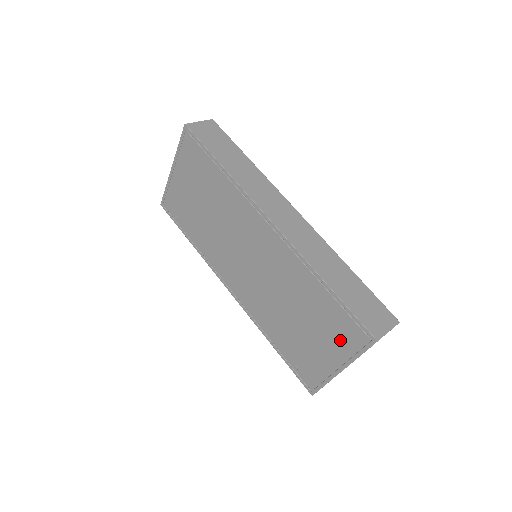
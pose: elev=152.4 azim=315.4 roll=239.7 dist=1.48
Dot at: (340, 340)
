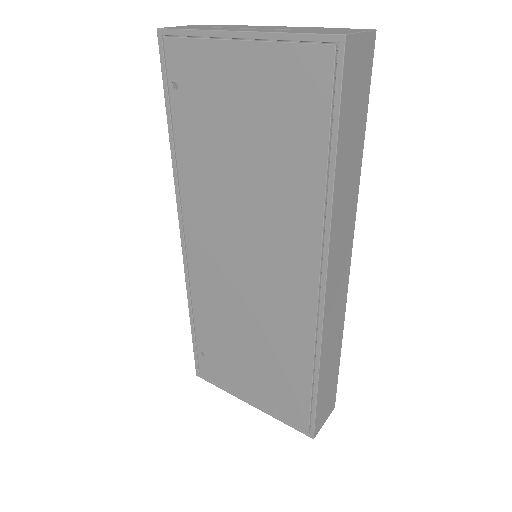
Dot at: (277, 402)
